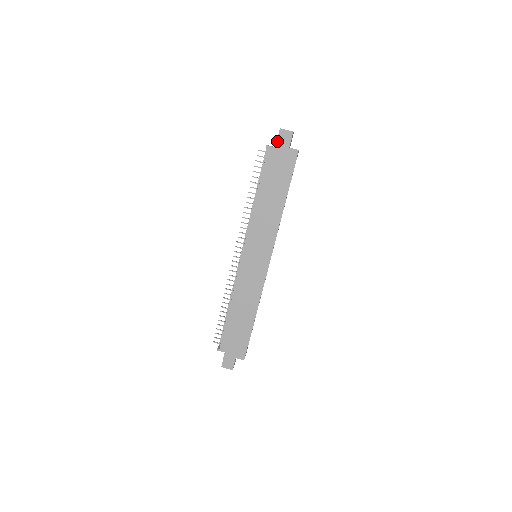
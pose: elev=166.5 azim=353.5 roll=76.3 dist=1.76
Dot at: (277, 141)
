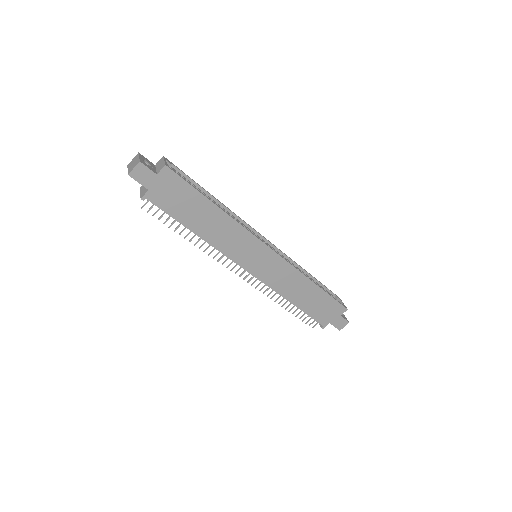
Dot at: (142, 185)
